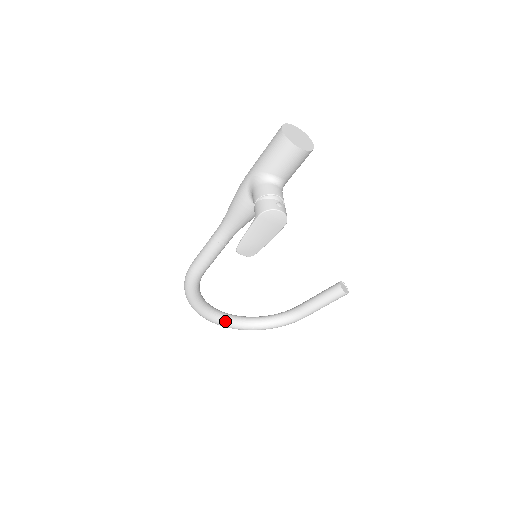
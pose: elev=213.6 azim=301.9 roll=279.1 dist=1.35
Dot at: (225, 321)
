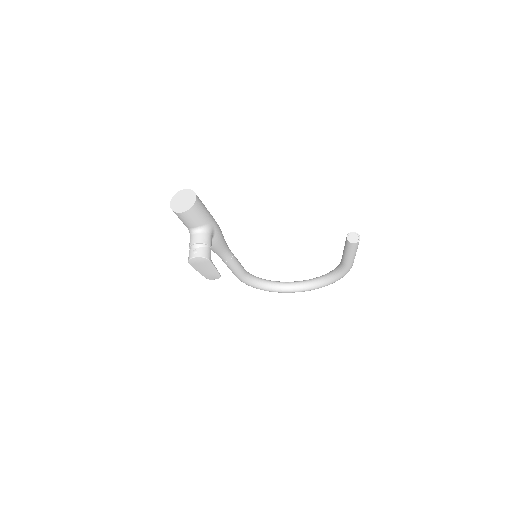
Dot at: (299, 289)
